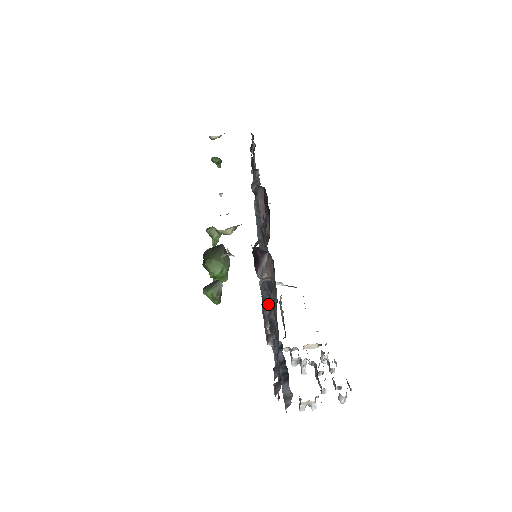
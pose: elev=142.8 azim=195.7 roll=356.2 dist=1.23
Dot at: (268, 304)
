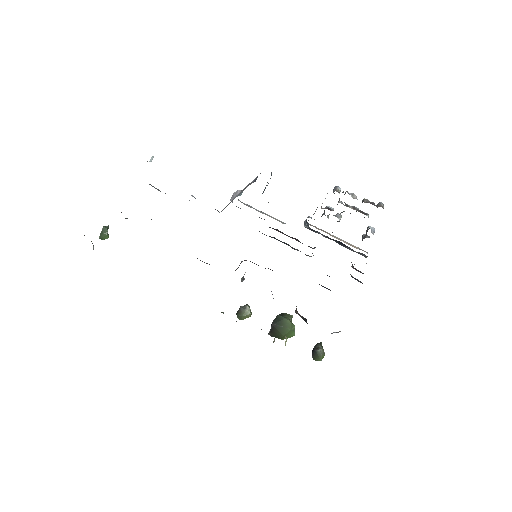
Dot at: occluded
